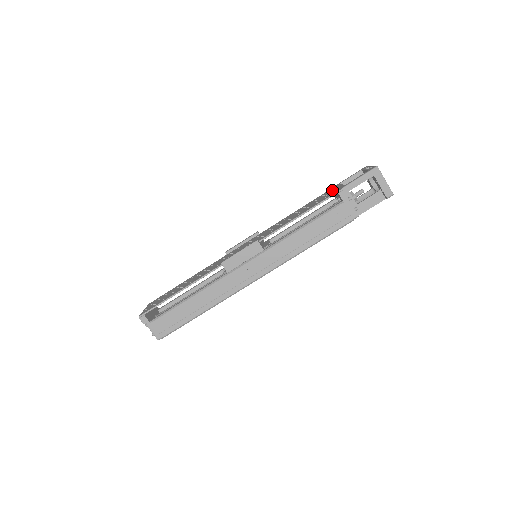
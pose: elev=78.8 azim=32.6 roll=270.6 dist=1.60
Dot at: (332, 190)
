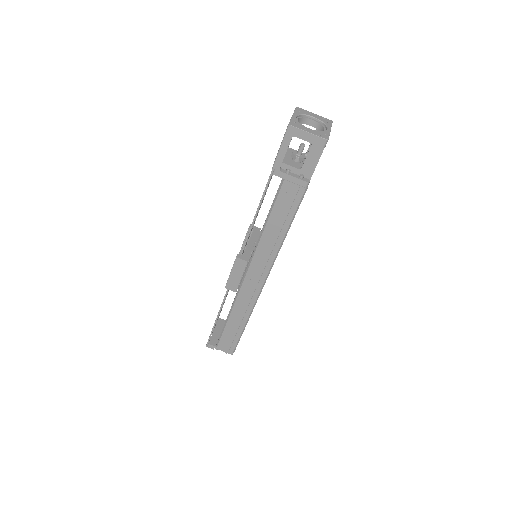
Dot at: occluded
